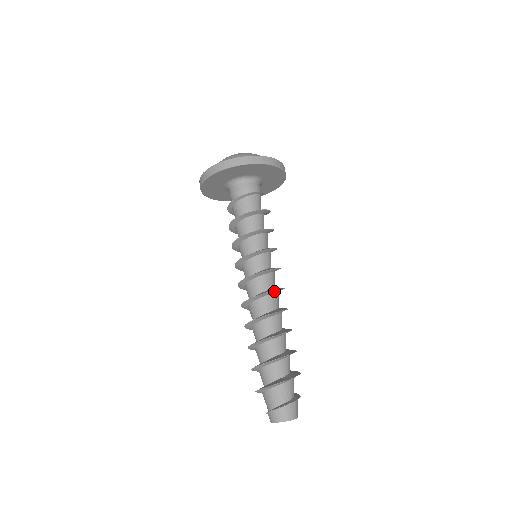
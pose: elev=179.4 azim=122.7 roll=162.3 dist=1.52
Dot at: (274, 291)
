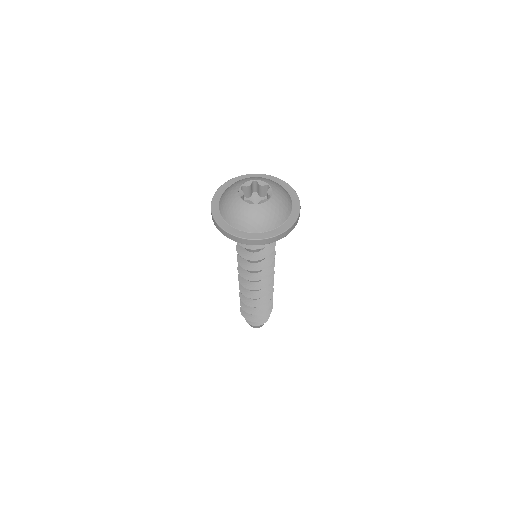
Dot at: (249, 287)
